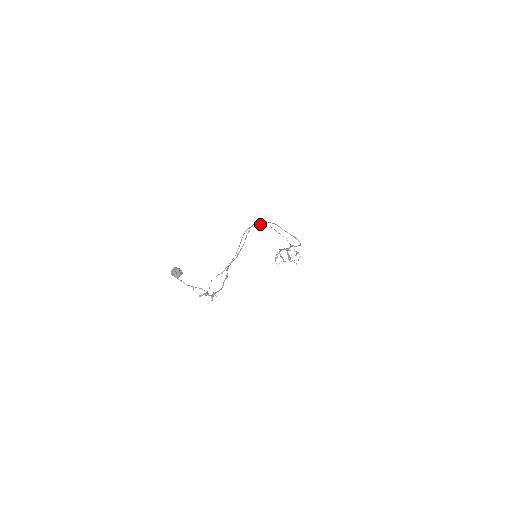
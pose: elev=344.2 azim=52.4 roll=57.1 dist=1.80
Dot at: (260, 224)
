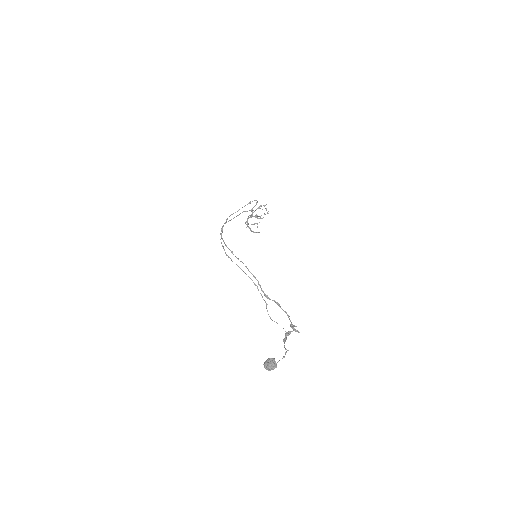
Dot at: occluded
